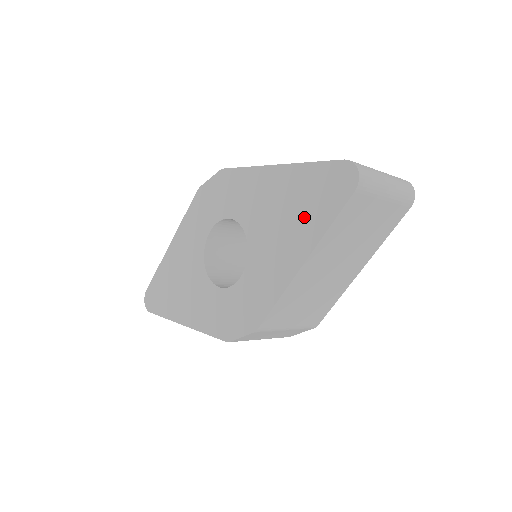
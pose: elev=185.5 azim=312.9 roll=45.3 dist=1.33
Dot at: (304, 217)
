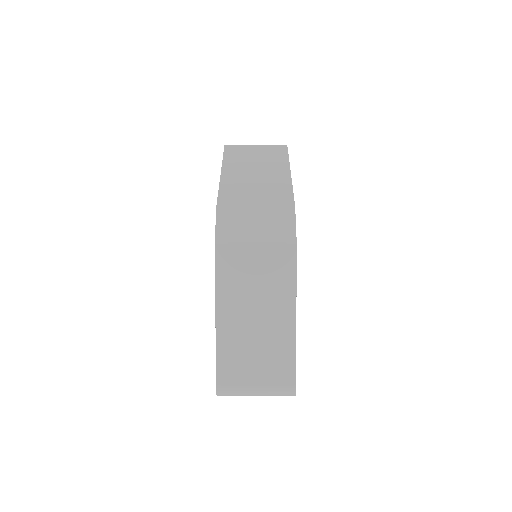
Dot at: occluded
